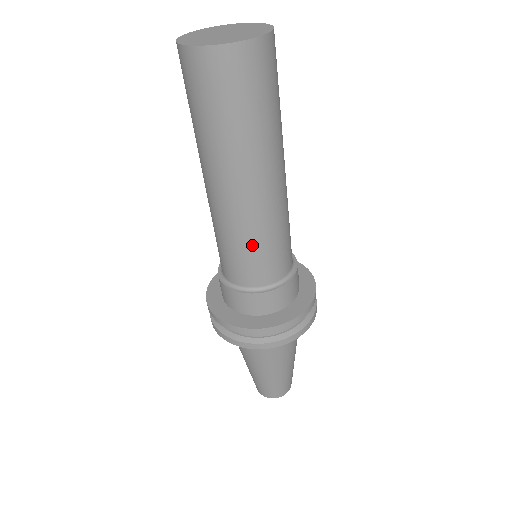
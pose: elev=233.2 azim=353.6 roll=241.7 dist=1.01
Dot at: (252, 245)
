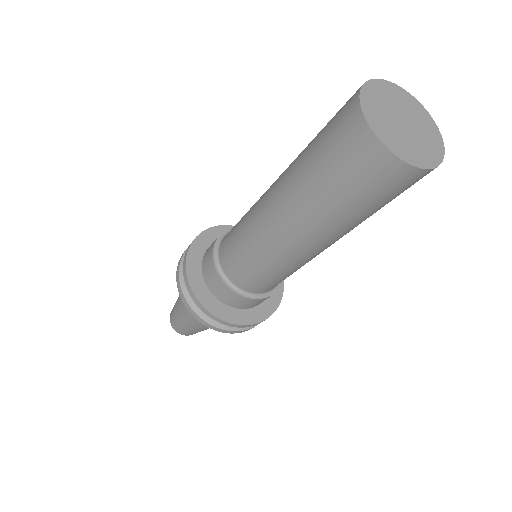
Dot at: (266, 268)
